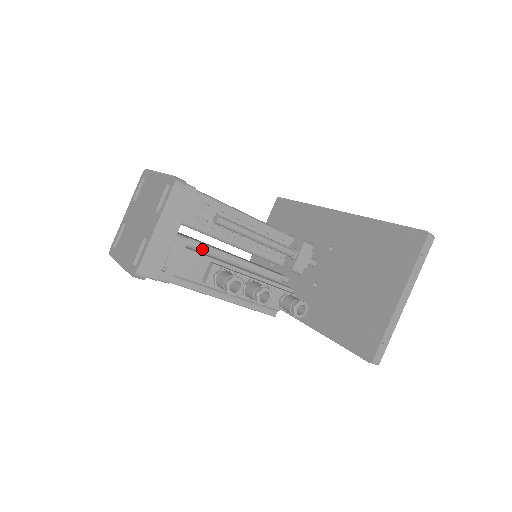
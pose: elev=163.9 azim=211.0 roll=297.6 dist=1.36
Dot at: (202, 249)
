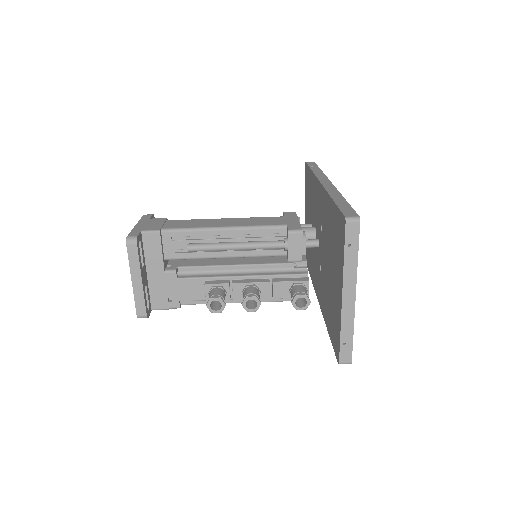
Dot at: (198, 271)
